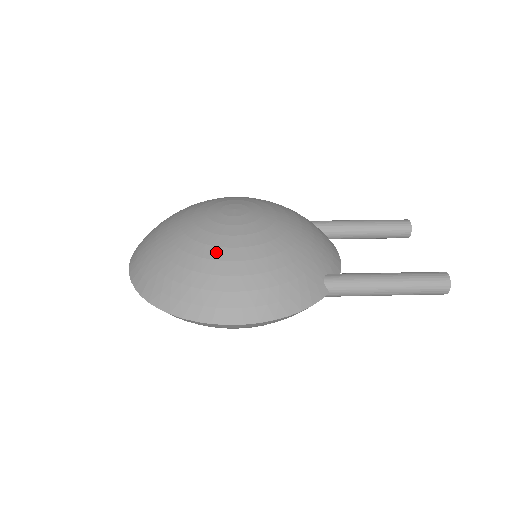
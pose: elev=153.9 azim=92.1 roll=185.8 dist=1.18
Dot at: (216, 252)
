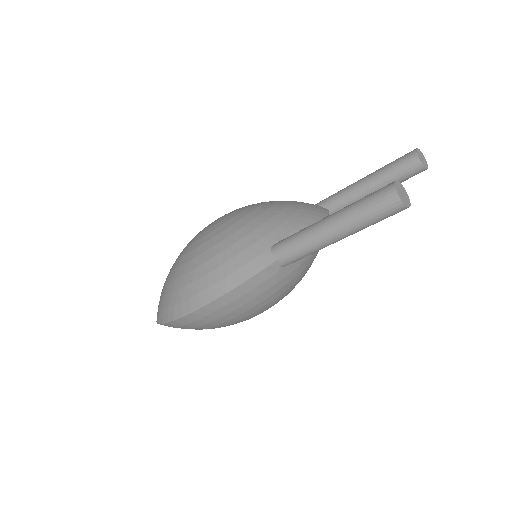
Dot at: (181, 260)
